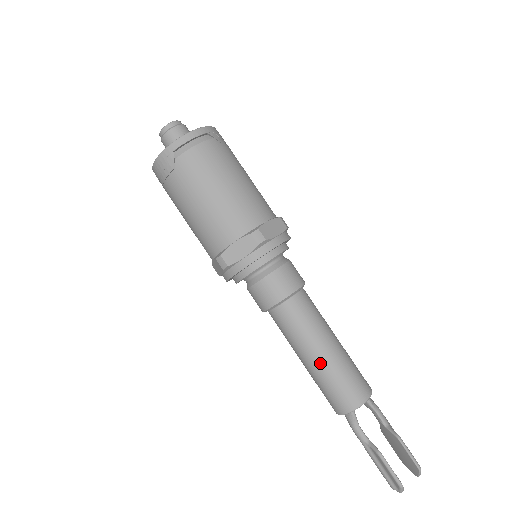
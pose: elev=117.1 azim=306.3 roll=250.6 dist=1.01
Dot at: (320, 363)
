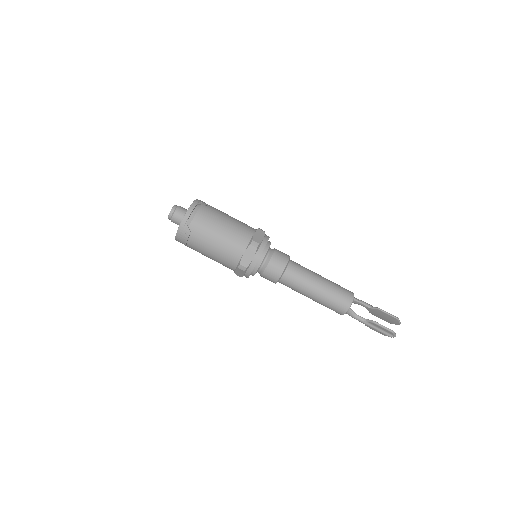
Dot at: (320, 293)
